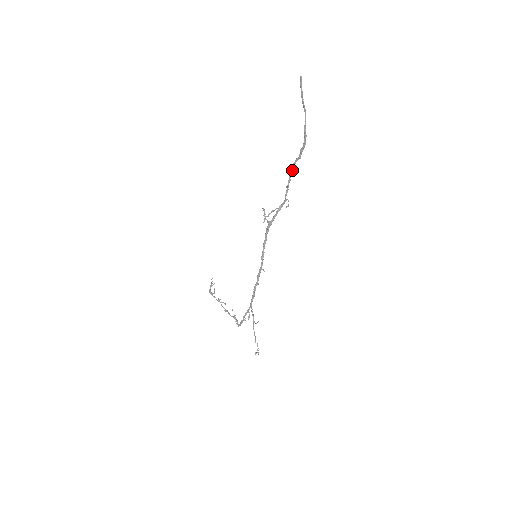
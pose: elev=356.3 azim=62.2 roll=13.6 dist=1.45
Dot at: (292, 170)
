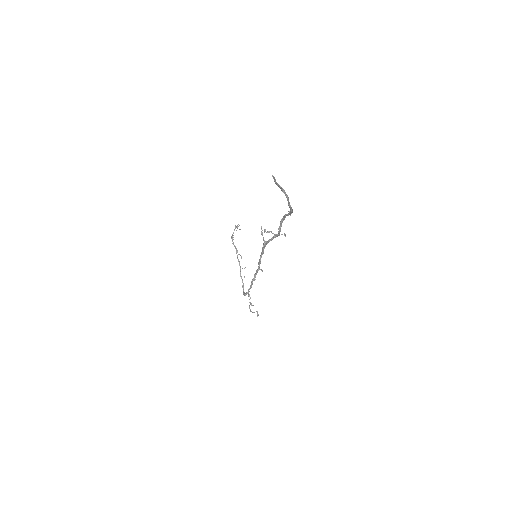
Dot at: (283, 220)
